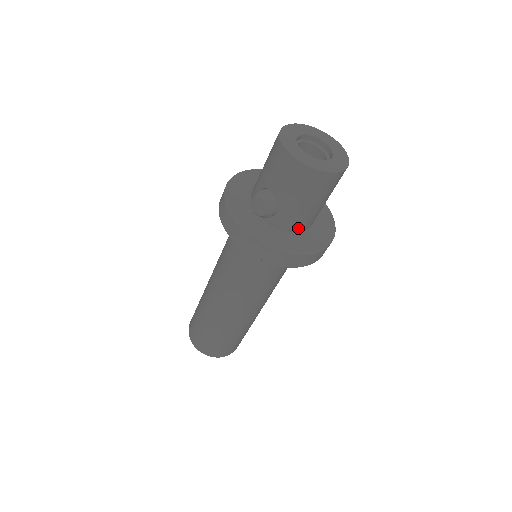
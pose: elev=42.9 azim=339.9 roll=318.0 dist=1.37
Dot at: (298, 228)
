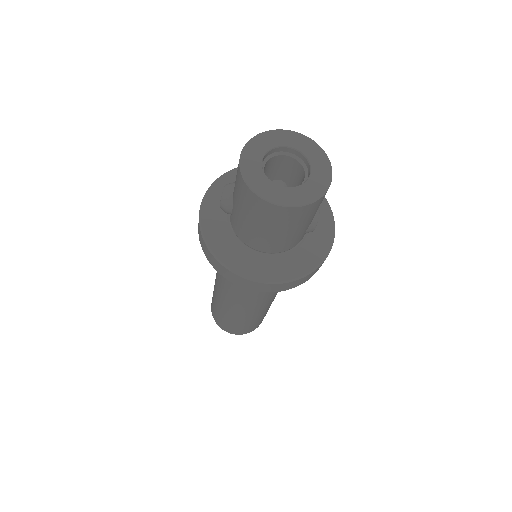
Dot at: (249, 243)
